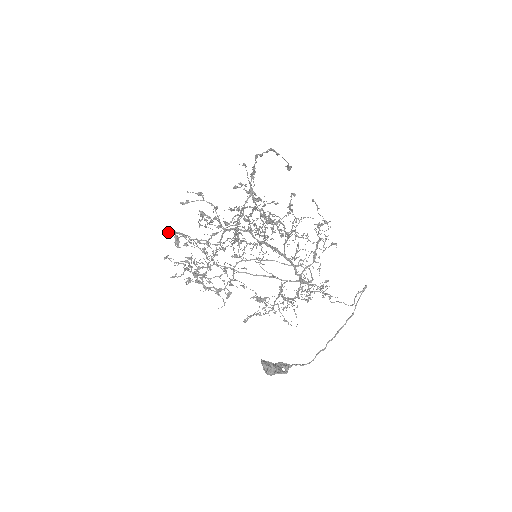
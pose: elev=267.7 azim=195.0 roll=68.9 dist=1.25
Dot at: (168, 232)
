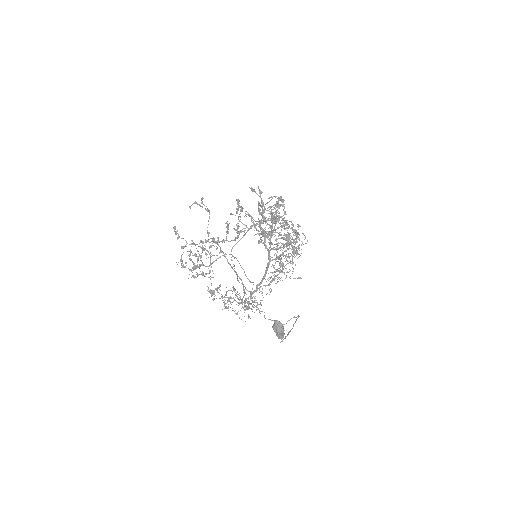
Dot at: (202, 198)
